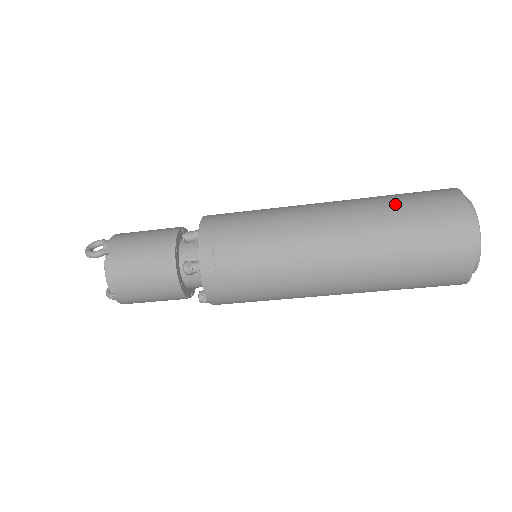
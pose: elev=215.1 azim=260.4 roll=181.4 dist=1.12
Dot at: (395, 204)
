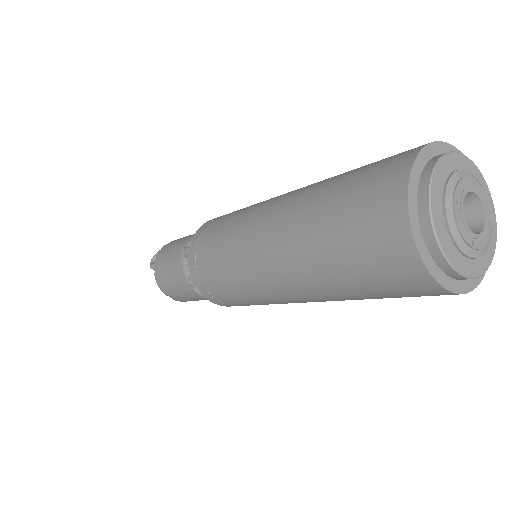
Dot at: (328, 199)
